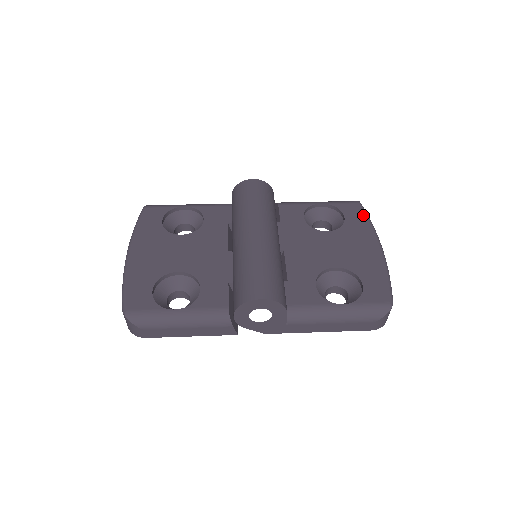
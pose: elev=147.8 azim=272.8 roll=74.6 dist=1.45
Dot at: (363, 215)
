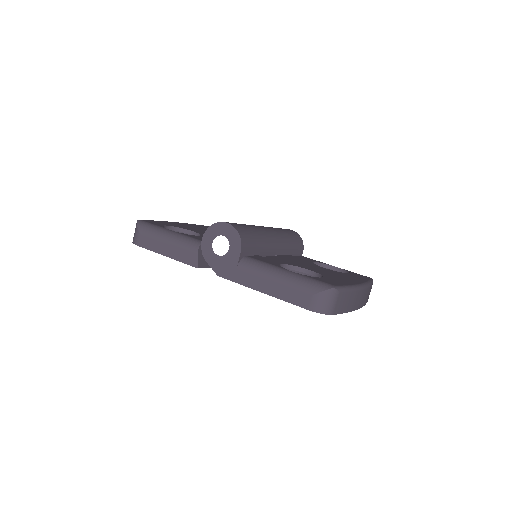
Dot at: (367, 278)
